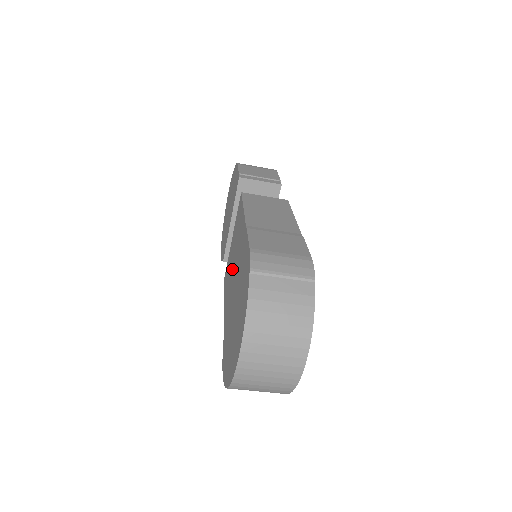
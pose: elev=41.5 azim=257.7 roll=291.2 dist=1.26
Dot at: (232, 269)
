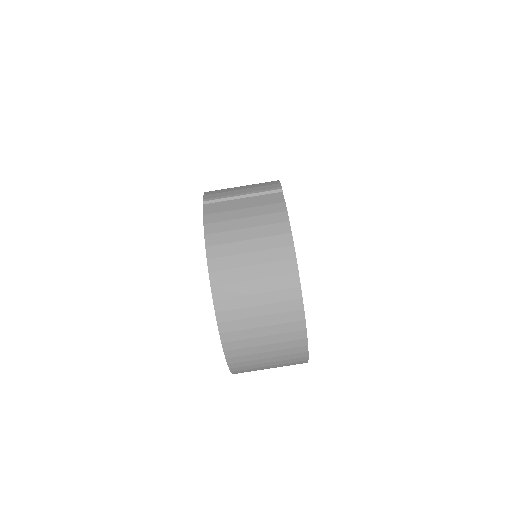
Dot at: occluded
